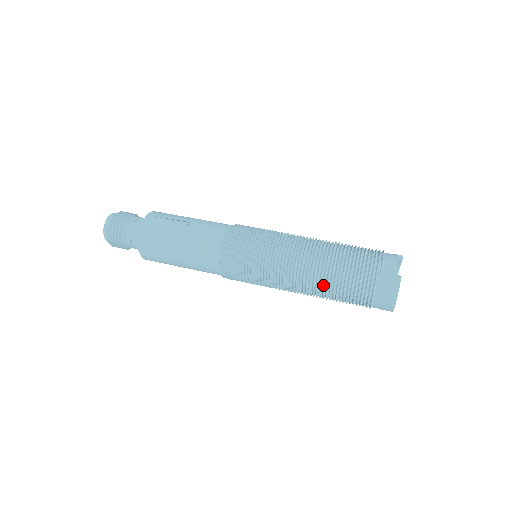
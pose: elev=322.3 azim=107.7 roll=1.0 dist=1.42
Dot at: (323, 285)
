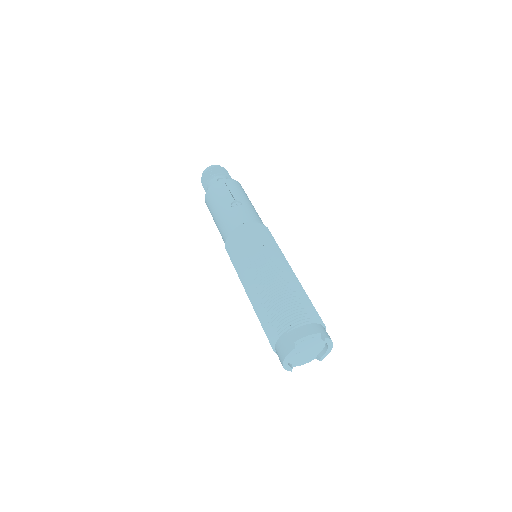
Dot at: (256, 309)
